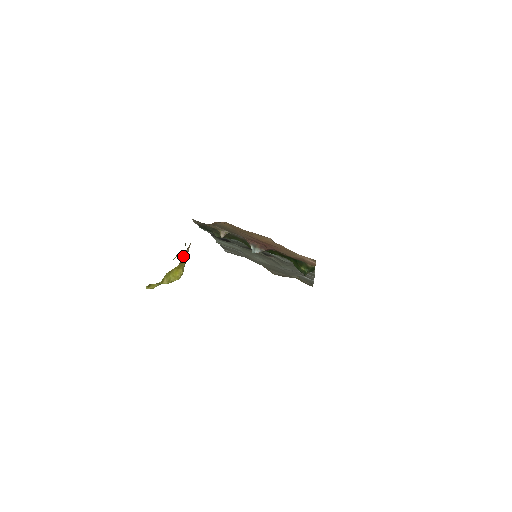
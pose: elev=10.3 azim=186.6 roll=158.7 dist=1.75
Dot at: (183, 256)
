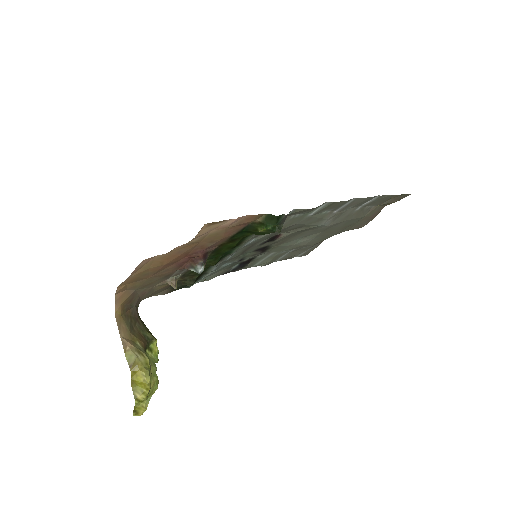
Dot at: (127, 357)
